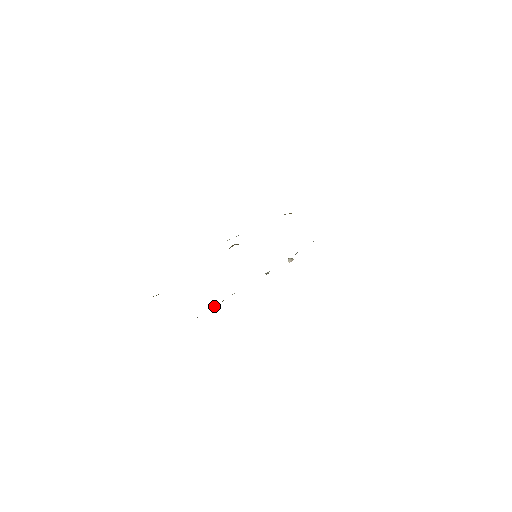
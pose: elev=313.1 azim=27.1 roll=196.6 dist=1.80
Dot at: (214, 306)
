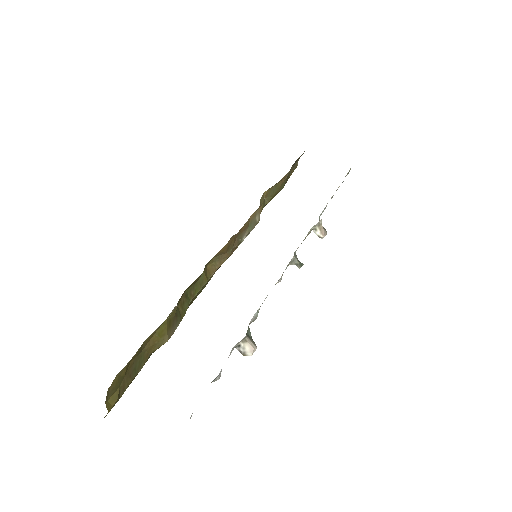
Dot at: (236, 348)
